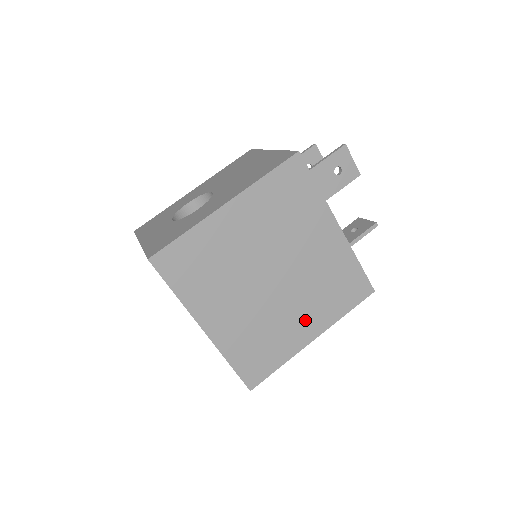
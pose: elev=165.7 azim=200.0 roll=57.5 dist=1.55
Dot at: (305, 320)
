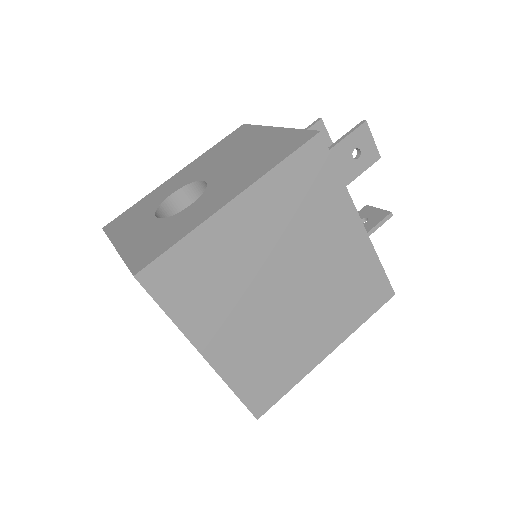
Dot at: (320, 333)
